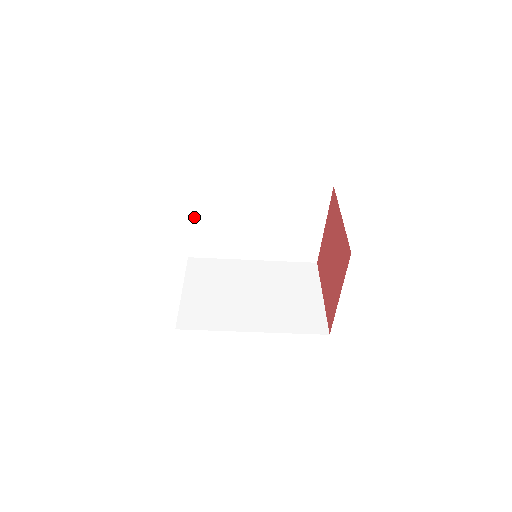
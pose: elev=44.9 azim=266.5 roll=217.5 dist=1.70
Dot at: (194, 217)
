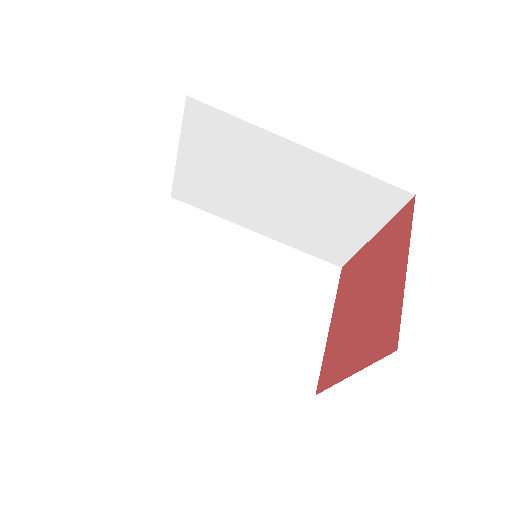
Dot at: (190, 154)
